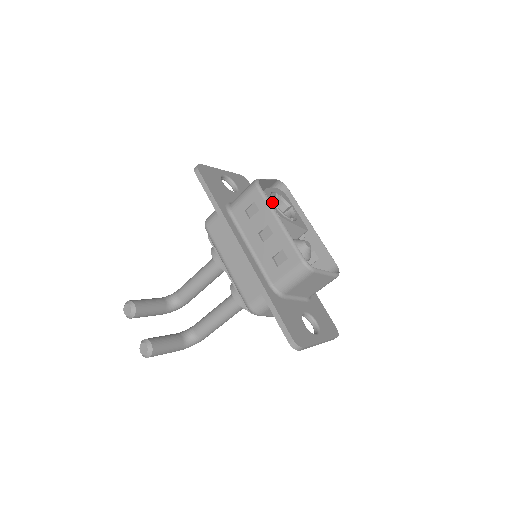
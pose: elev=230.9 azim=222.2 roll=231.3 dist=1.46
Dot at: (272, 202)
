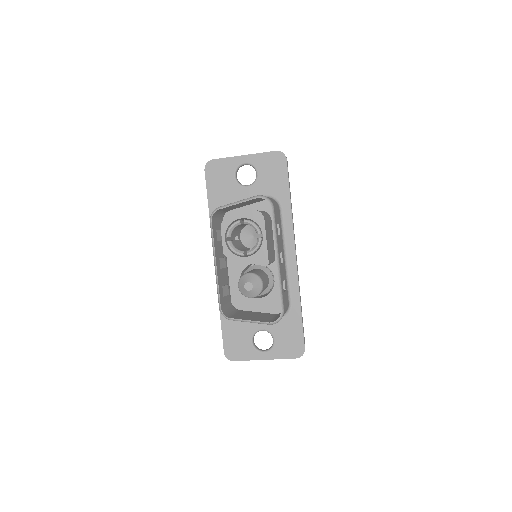
Dot at: (224, 237)
